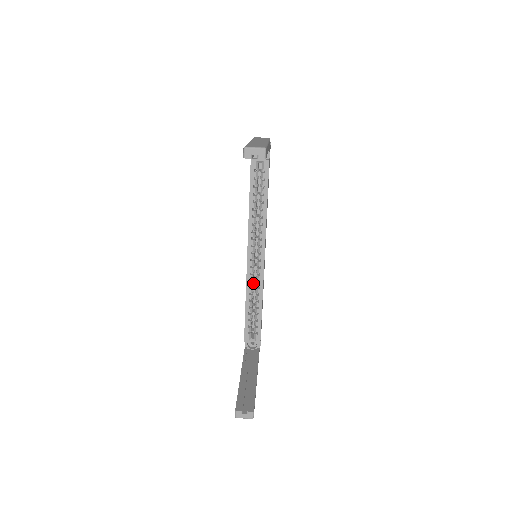
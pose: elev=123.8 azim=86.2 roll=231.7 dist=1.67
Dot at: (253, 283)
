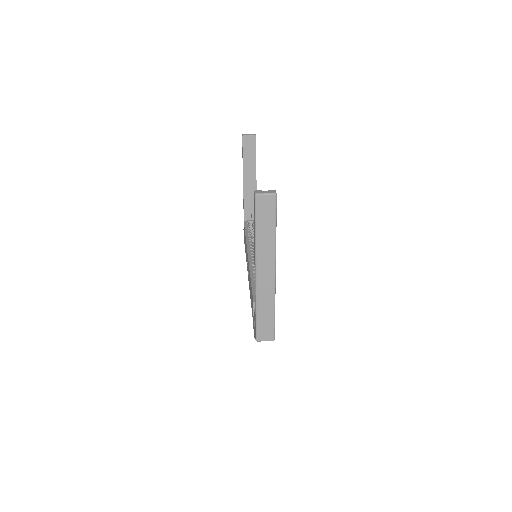
Dot at: occluded
